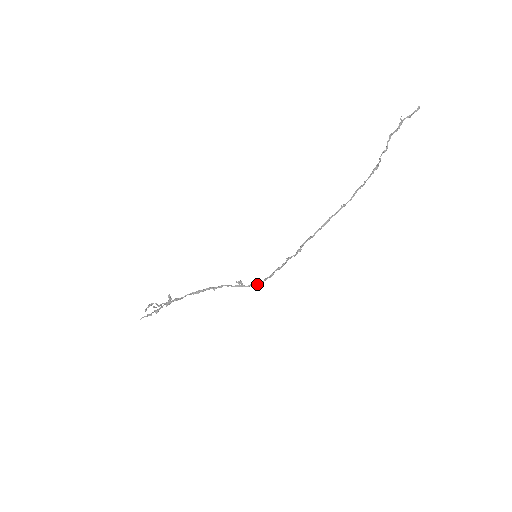
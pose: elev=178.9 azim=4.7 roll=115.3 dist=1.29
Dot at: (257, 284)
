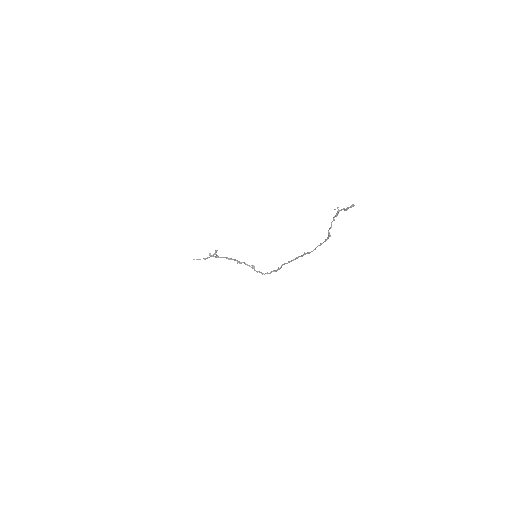
Dot at: (261, 273)
